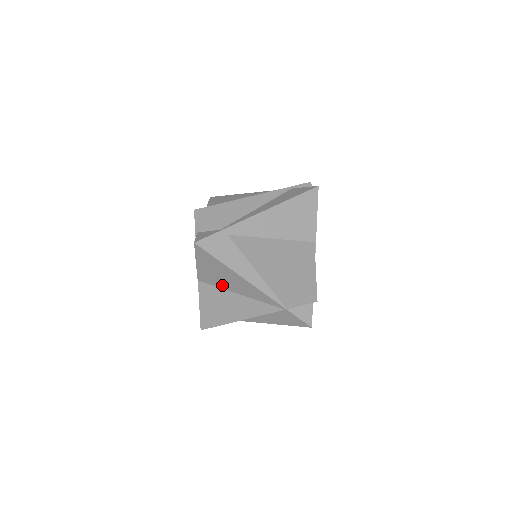
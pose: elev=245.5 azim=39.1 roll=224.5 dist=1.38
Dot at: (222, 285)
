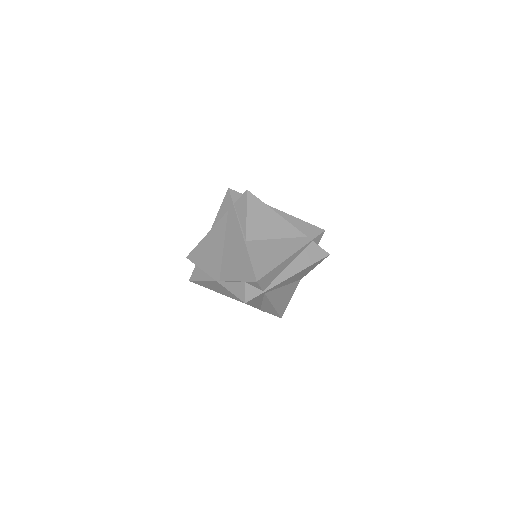
Dot at: occluded
